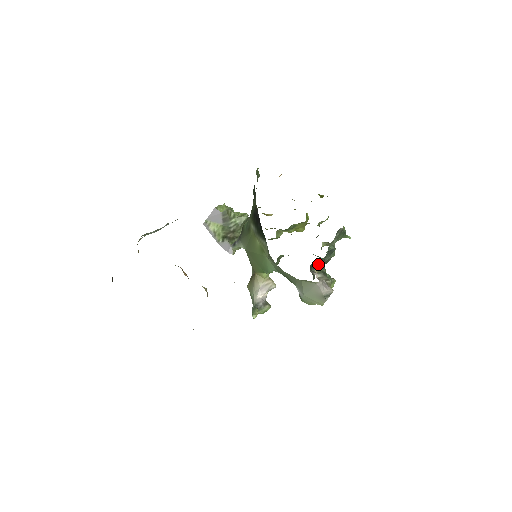
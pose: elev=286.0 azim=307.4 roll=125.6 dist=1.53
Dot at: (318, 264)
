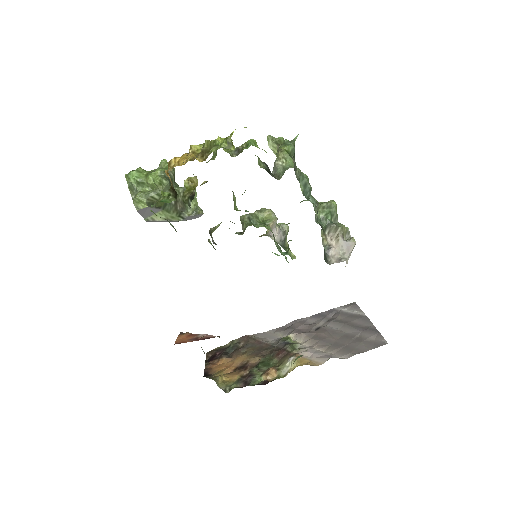
Dot at: (323, 240)
